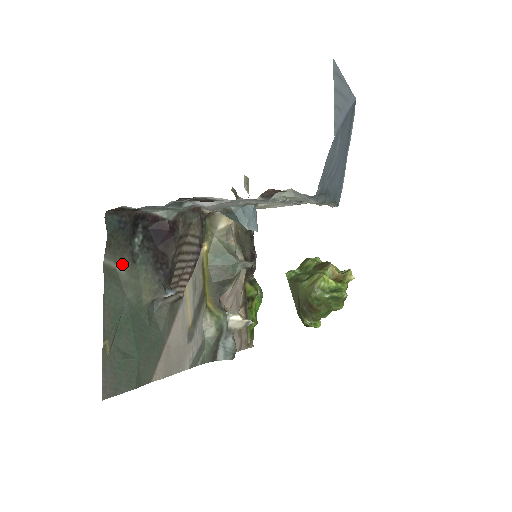
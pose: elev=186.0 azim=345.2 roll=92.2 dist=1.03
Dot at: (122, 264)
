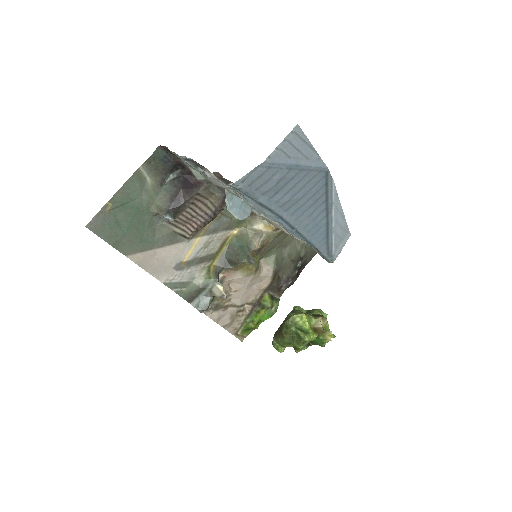
Dot at: (152, 180)
